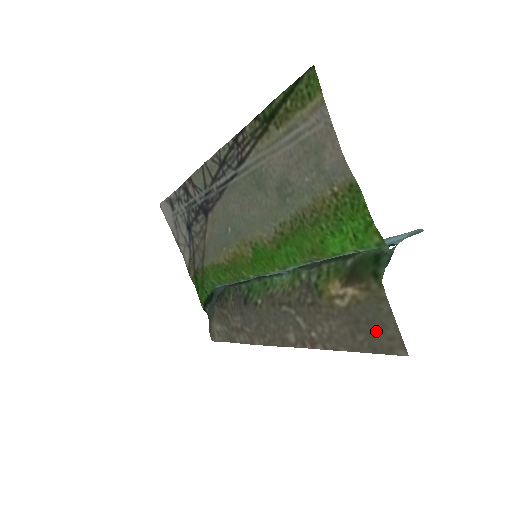
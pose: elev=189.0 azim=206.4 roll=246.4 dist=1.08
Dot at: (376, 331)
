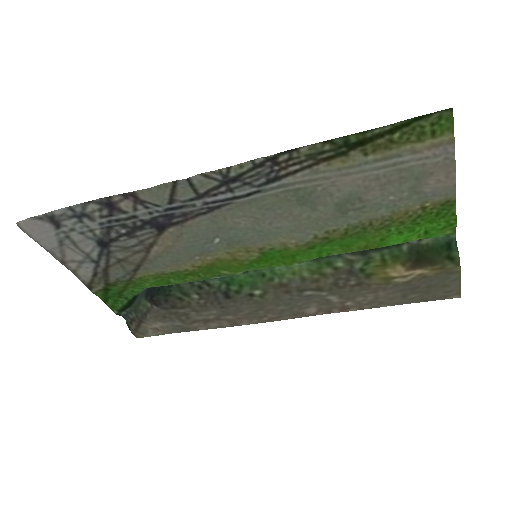
Dot at: (435, 290)
